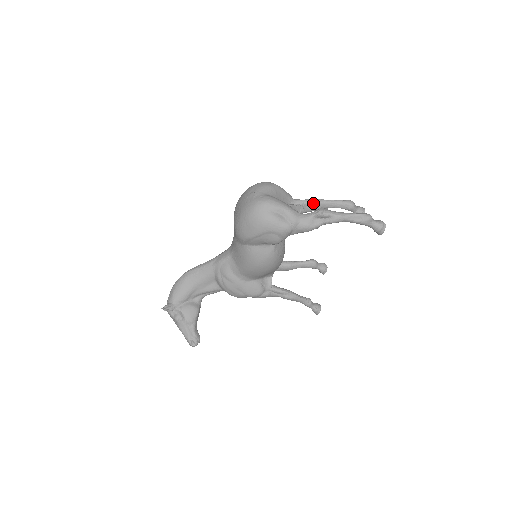
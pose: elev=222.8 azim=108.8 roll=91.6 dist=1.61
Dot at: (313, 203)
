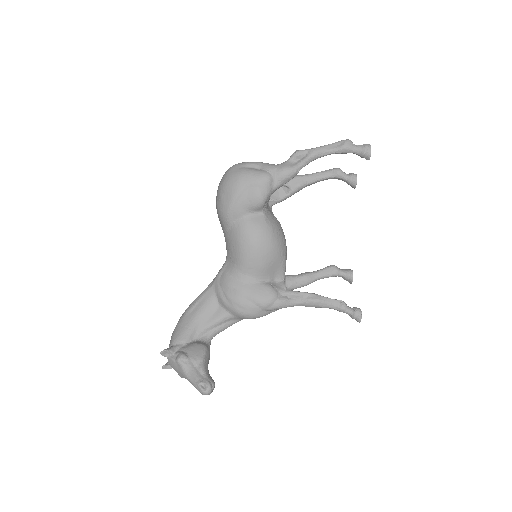
Dot at: (296, 178)
